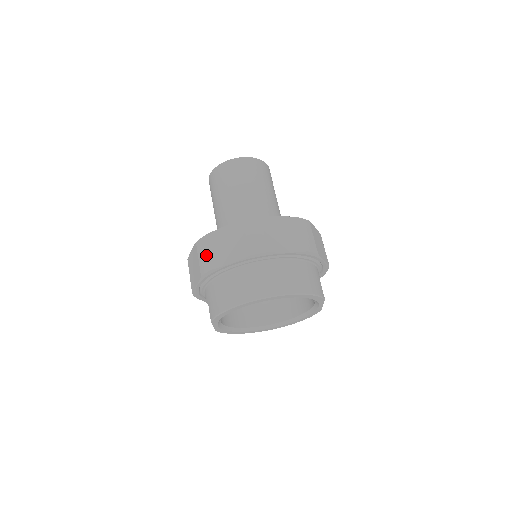
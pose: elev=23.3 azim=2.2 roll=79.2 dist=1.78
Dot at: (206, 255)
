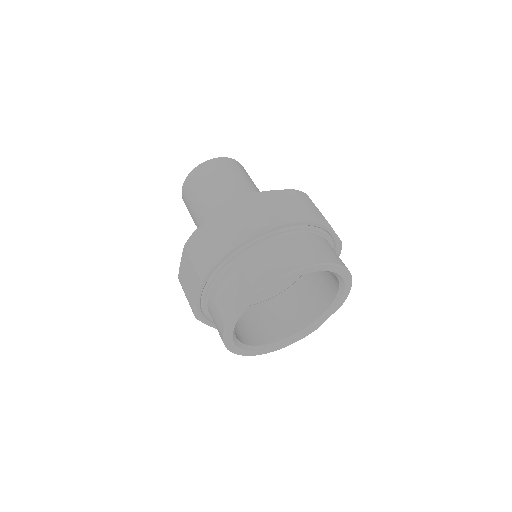
Dot at: (258, 211)
